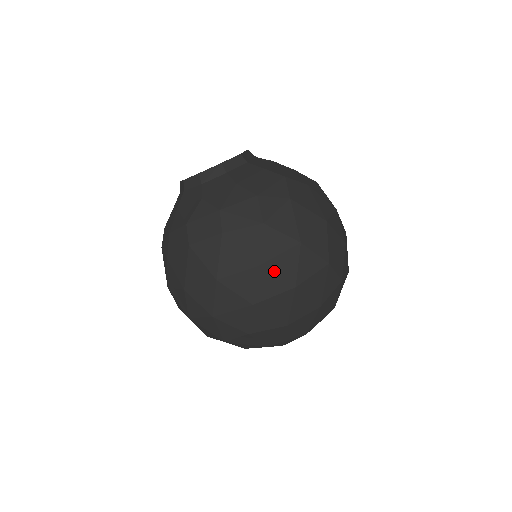
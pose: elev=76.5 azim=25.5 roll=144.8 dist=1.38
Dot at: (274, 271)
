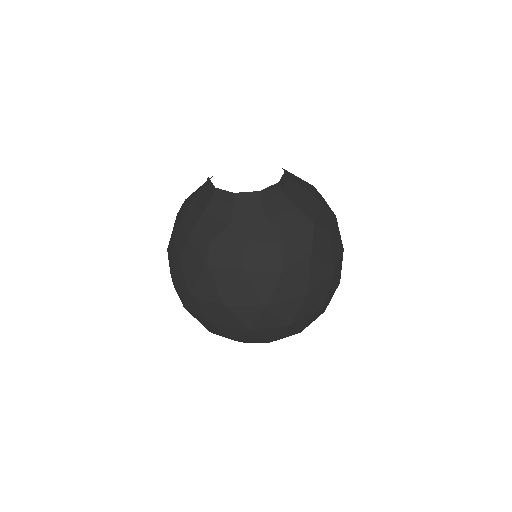
Dot at: (277, 312)
